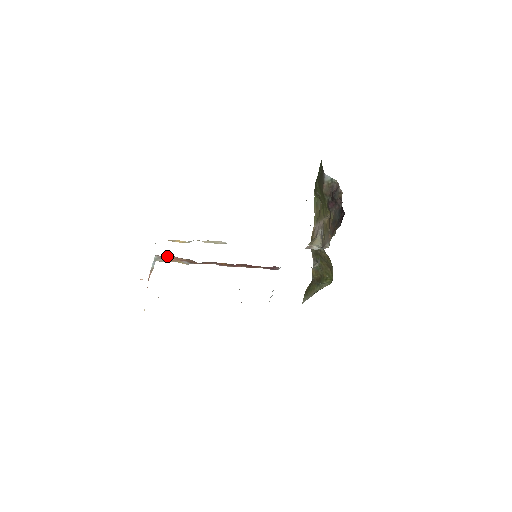
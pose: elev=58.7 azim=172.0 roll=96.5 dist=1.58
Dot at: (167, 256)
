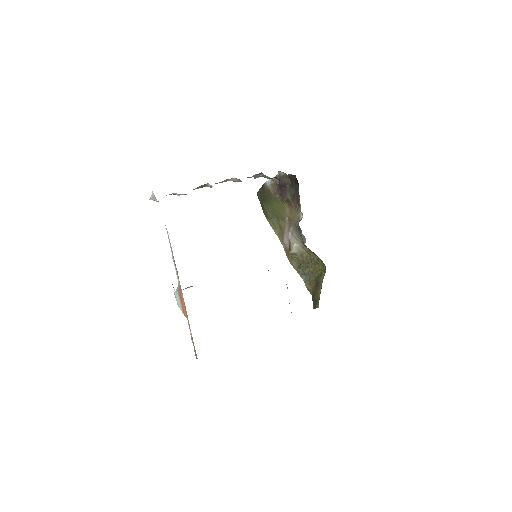
Dot at: (185, 288)
